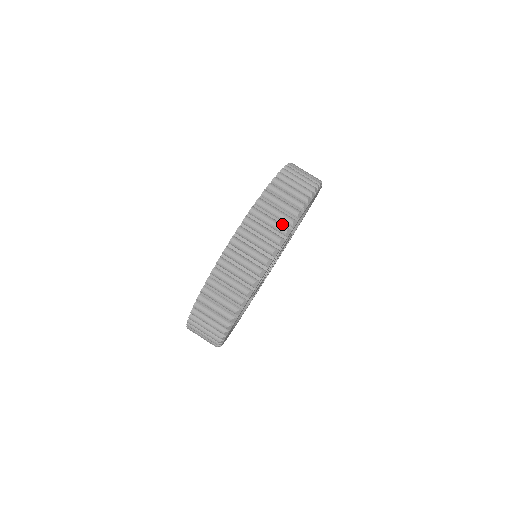
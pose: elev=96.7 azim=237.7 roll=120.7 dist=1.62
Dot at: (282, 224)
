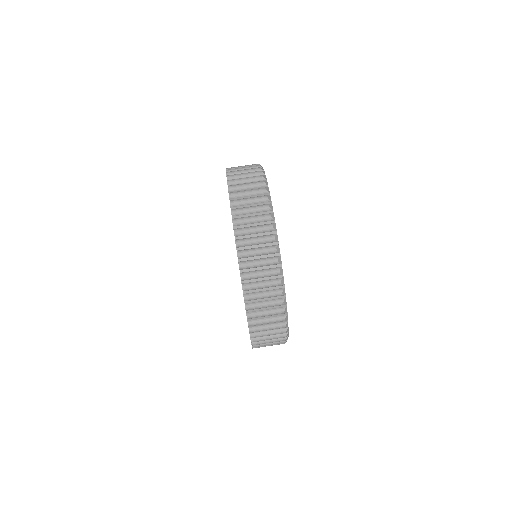
Dot at: (258, 188)
